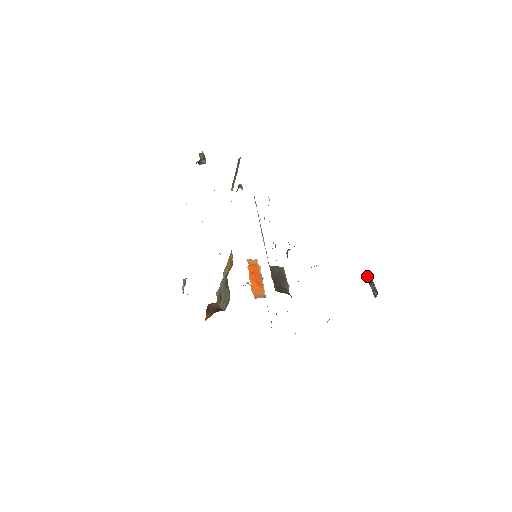
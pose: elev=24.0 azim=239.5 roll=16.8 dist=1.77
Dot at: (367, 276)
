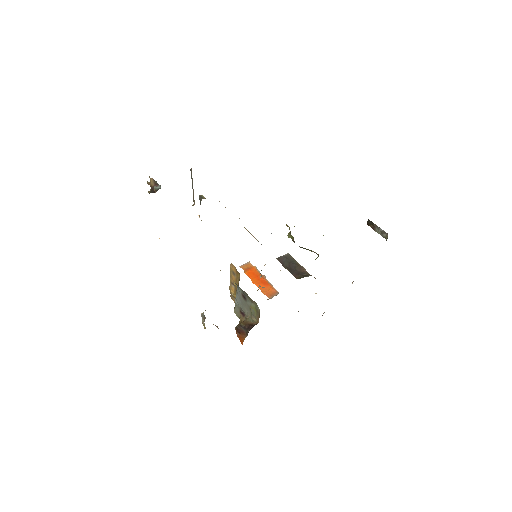
Dot at: (367, 224)
